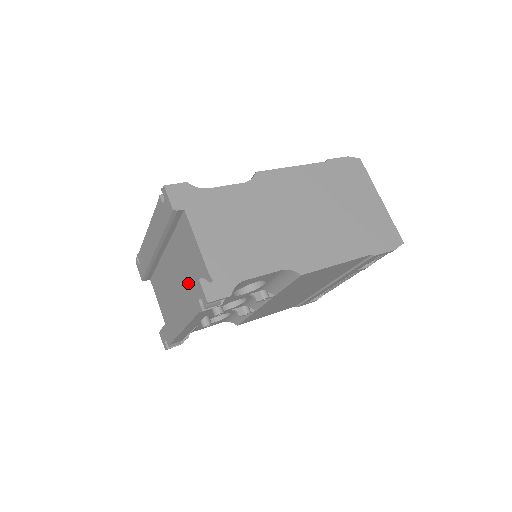
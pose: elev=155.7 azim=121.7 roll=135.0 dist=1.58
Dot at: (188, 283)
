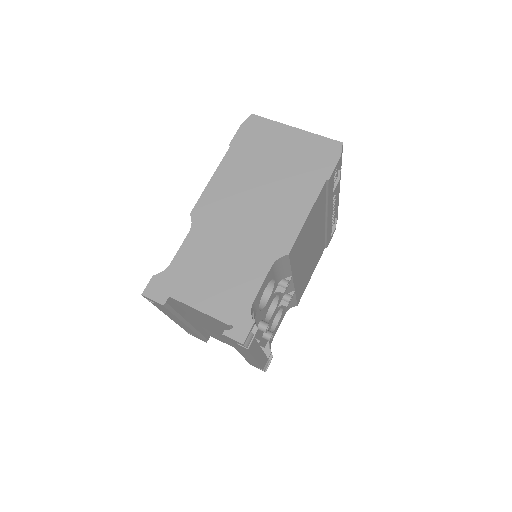
Dot at: occluded
